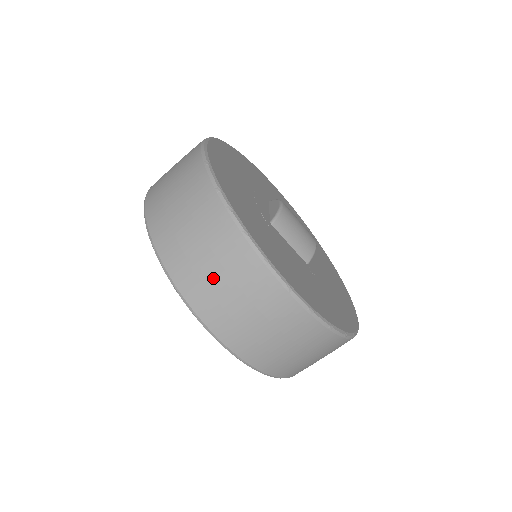
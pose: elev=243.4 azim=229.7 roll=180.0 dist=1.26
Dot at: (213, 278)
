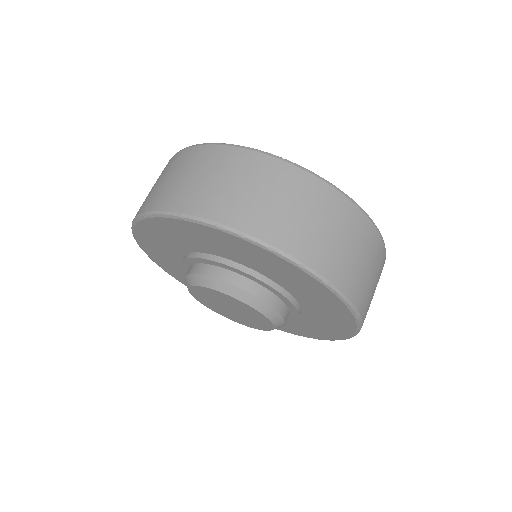
Dot at: (302, 219)
